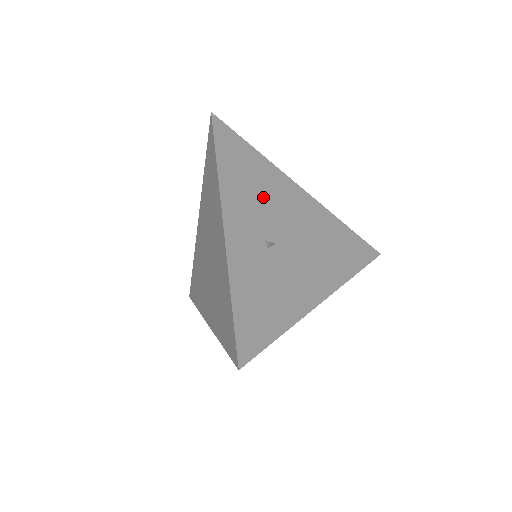
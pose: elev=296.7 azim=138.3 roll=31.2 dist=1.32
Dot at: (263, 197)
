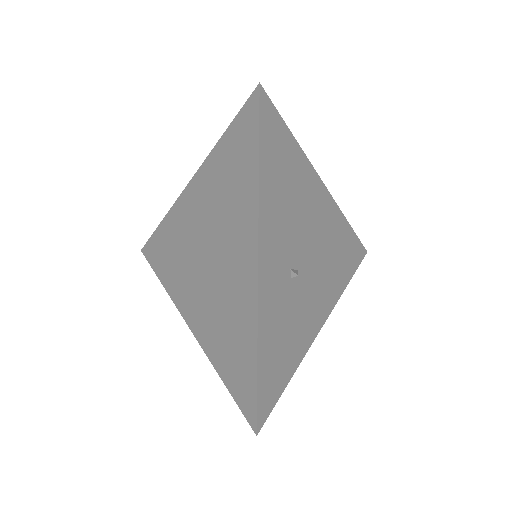
Dot at: (294, 209)
